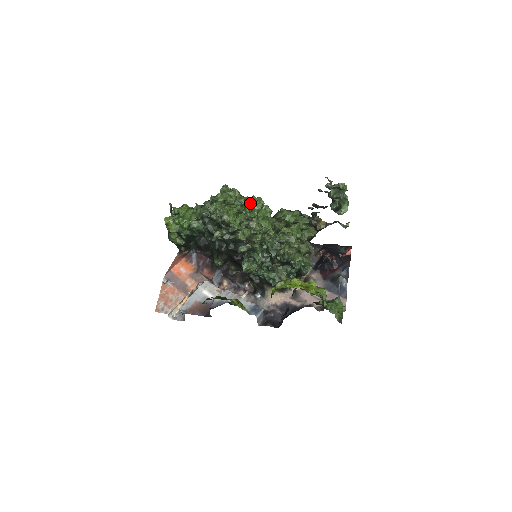
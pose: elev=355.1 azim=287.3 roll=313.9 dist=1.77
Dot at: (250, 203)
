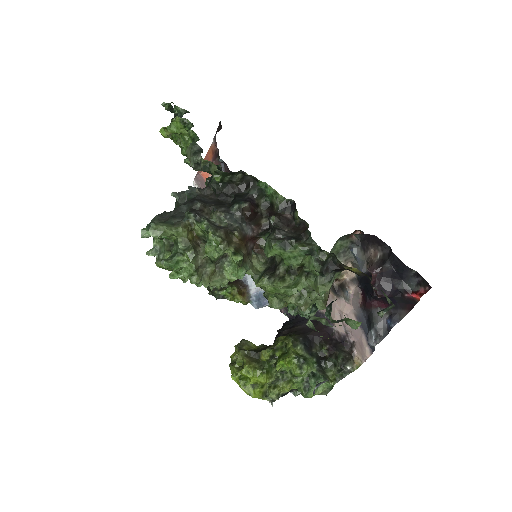
Dot at: (190, 262)
